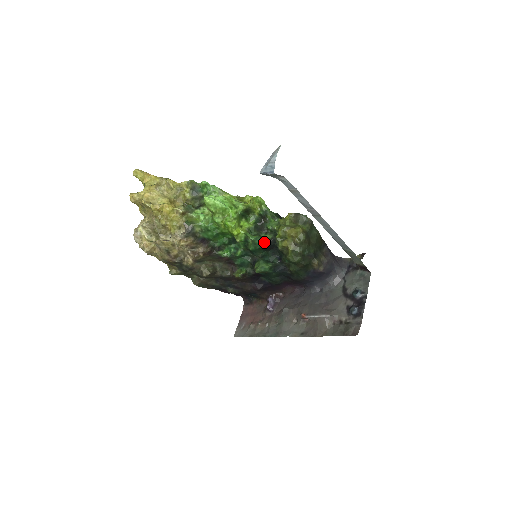
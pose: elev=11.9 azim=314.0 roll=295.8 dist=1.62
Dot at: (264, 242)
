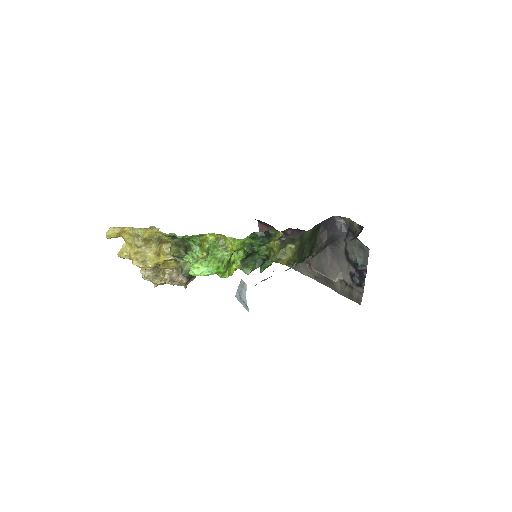
Dot at: occluded
